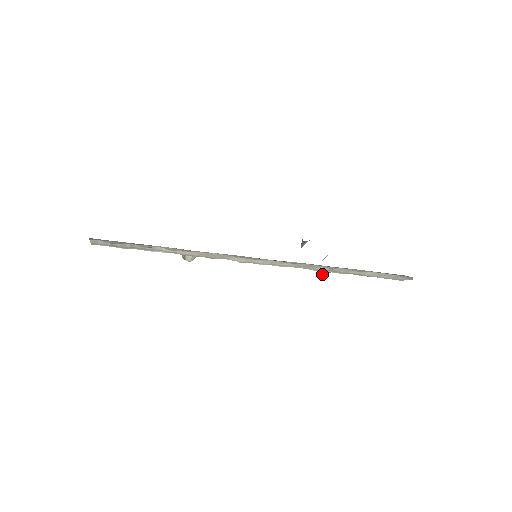
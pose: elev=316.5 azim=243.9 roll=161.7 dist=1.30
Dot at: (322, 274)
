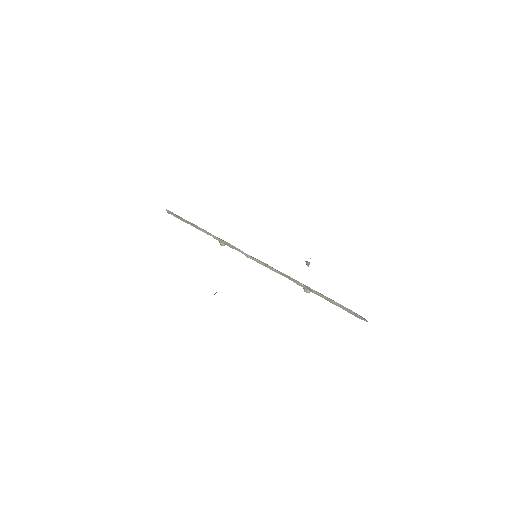
Dot at: (305, 290)
